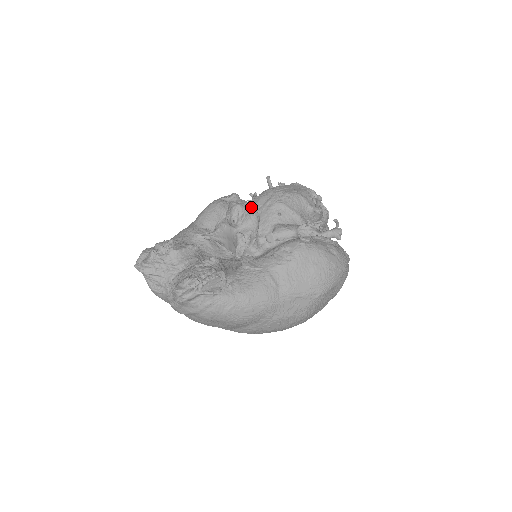
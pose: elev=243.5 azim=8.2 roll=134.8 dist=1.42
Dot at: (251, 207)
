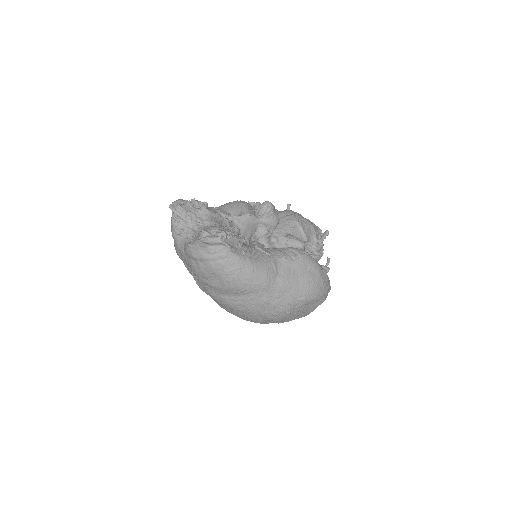
Dot at: occluded
